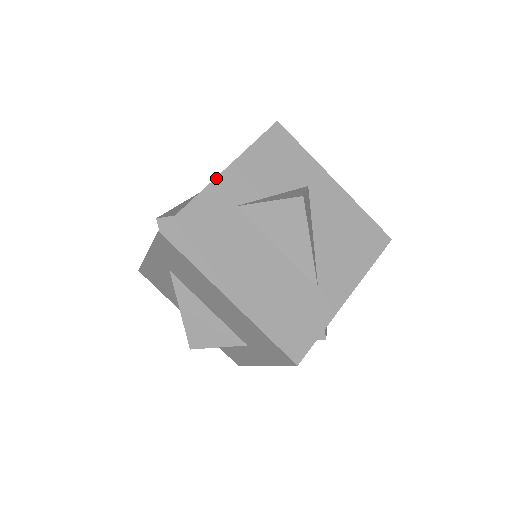
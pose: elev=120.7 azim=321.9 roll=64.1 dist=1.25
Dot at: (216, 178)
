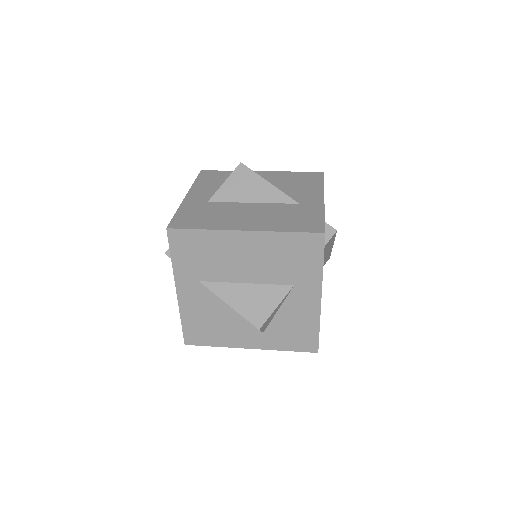
Dot at: (184, 199)
